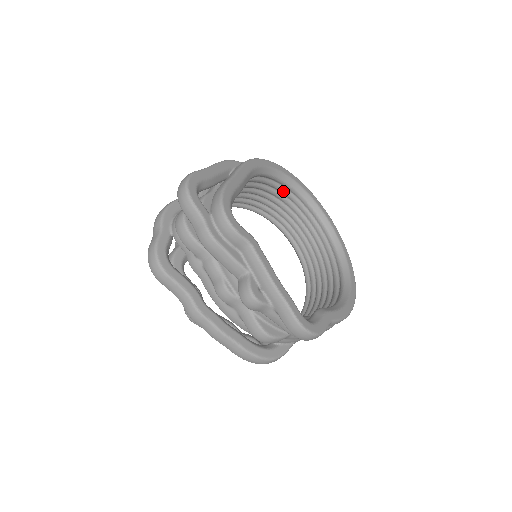
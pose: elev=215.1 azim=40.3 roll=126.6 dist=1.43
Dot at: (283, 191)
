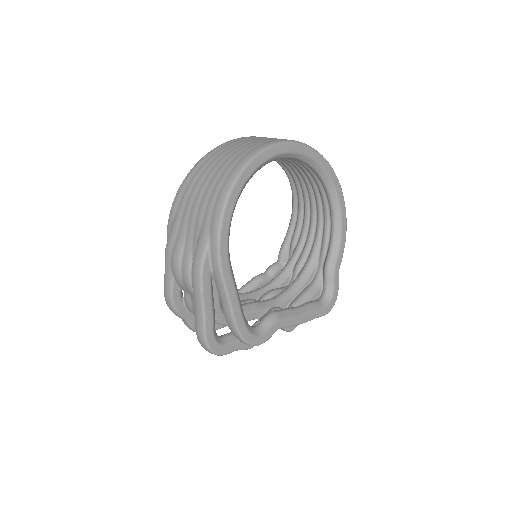
Dot at: occluded
